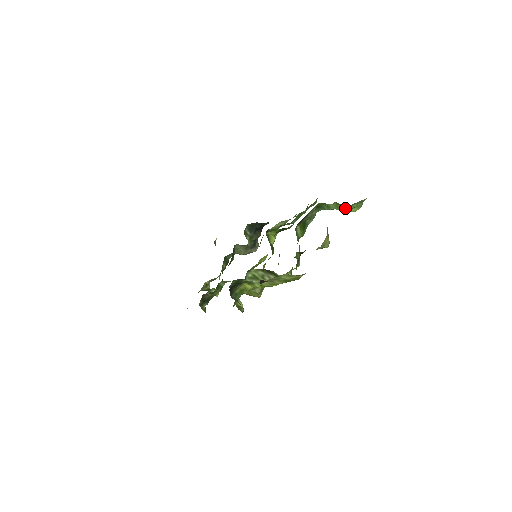
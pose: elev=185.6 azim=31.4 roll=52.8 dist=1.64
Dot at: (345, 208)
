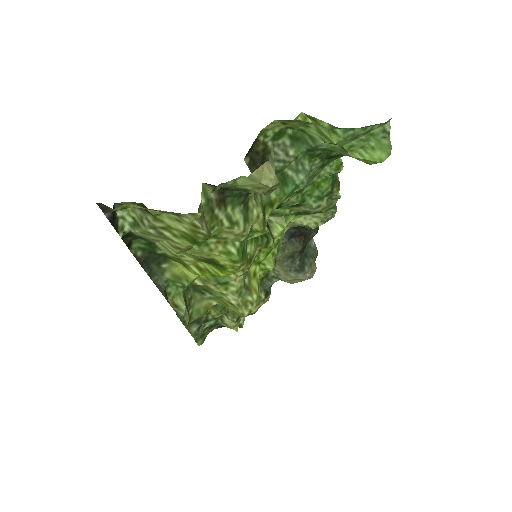
Dot at: (330, 131)
